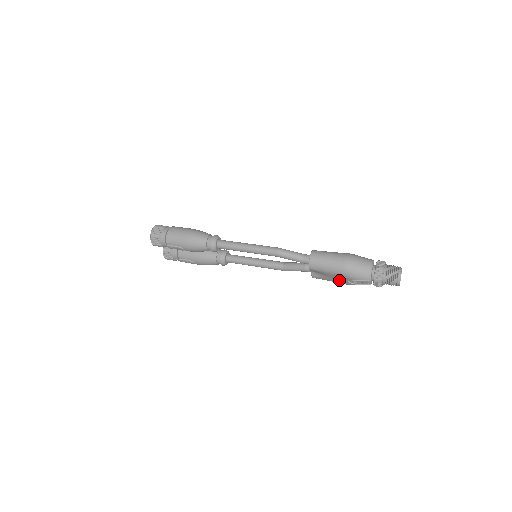
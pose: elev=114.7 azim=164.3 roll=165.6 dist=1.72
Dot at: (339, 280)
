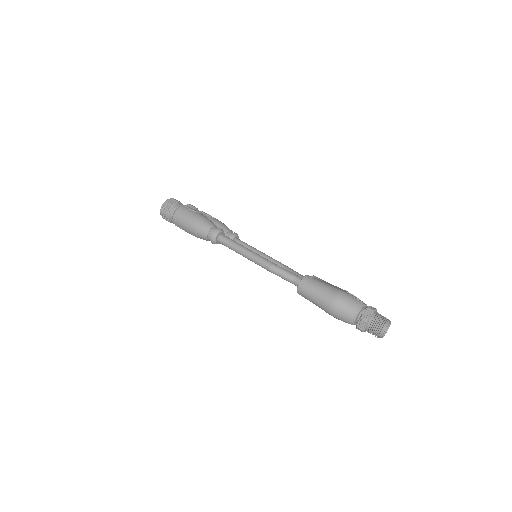
Dot at: occluded
